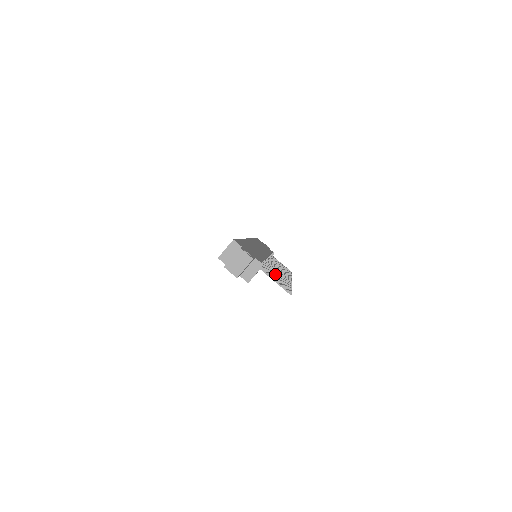
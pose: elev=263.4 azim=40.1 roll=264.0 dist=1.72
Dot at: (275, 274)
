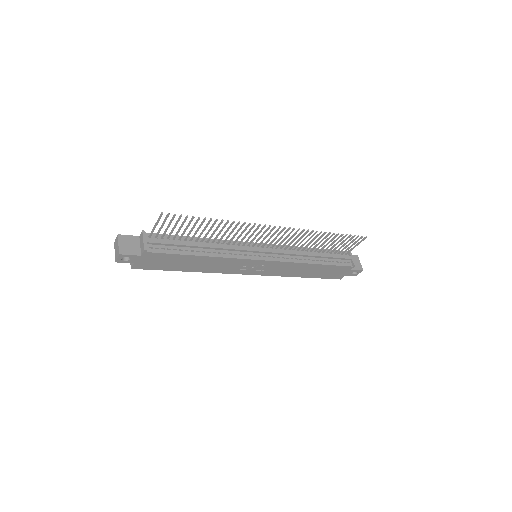
Dot at: (202, 231)
